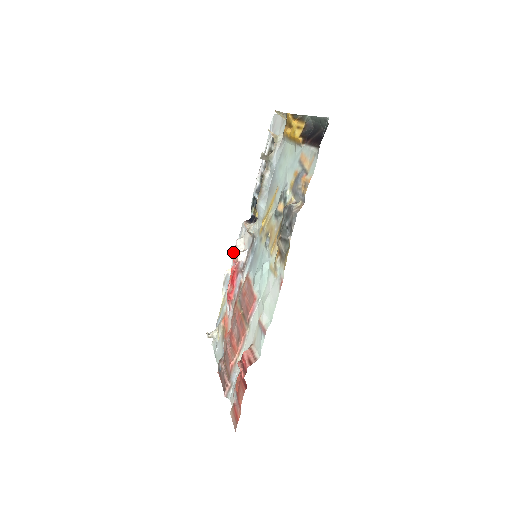
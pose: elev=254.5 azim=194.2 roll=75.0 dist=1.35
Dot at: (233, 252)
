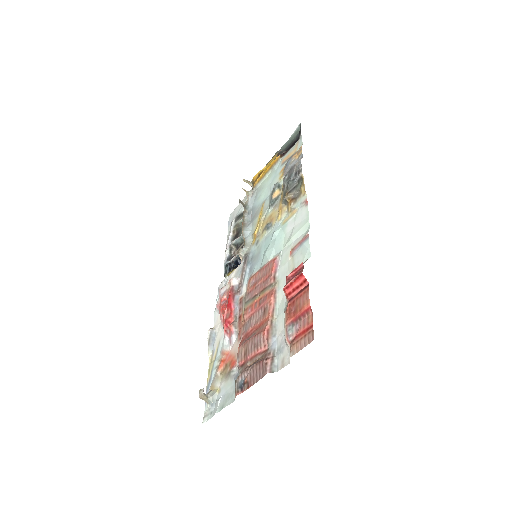
Dot at: (216, 304)
